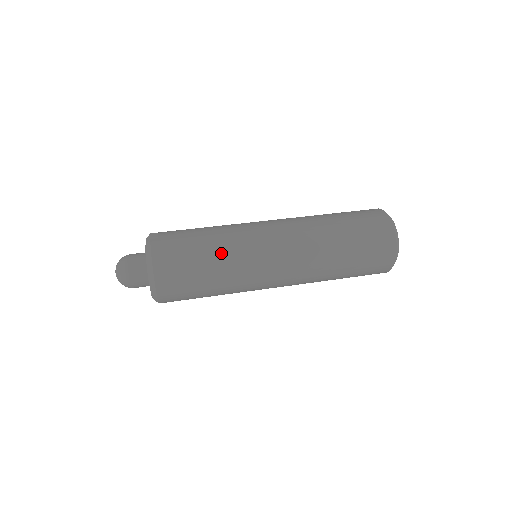
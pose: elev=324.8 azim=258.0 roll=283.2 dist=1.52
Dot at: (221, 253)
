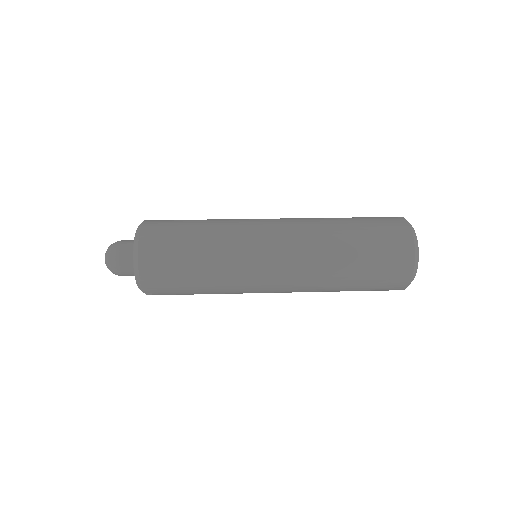
Dot at: (213, 228)
